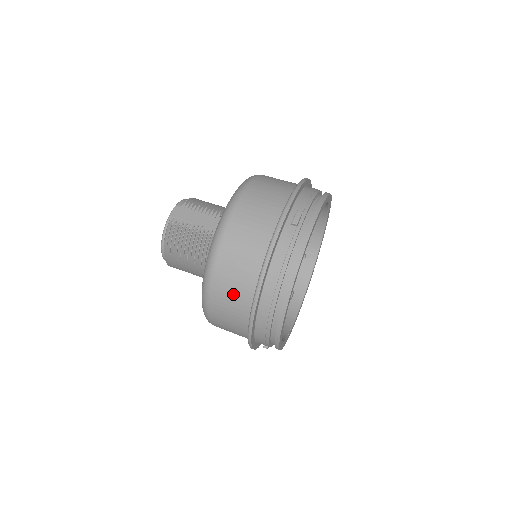
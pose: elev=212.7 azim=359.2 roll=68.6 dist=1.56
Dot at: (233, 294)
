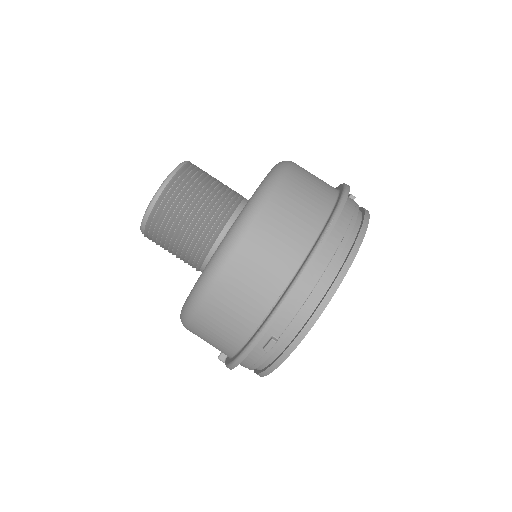
Dot at: (298, 214)
